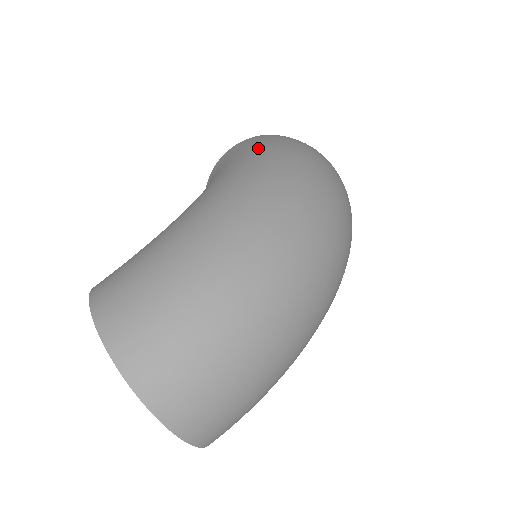
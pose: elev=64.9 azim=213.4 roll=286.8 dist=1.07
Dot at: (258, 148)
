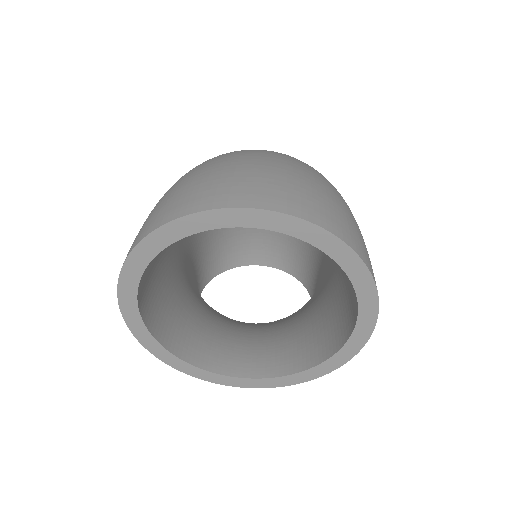
Dot at: occluded
